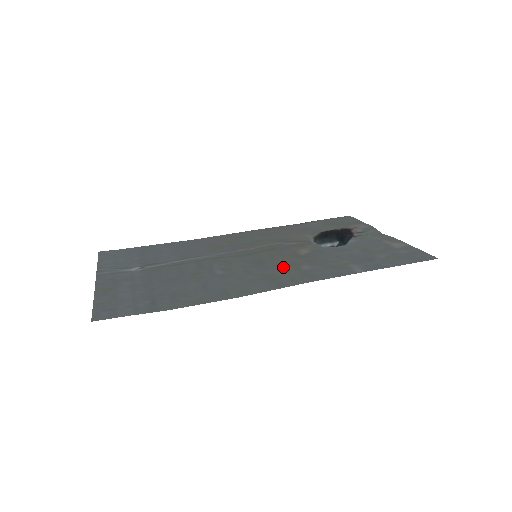
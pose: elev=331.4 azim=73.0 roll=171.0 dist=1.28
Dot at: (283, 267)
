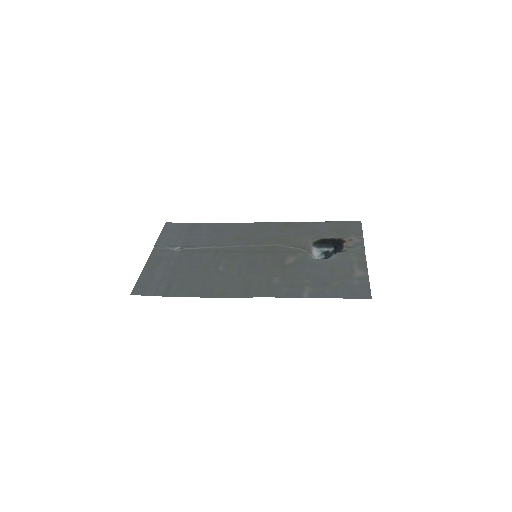
Dot at: (263, 275)
